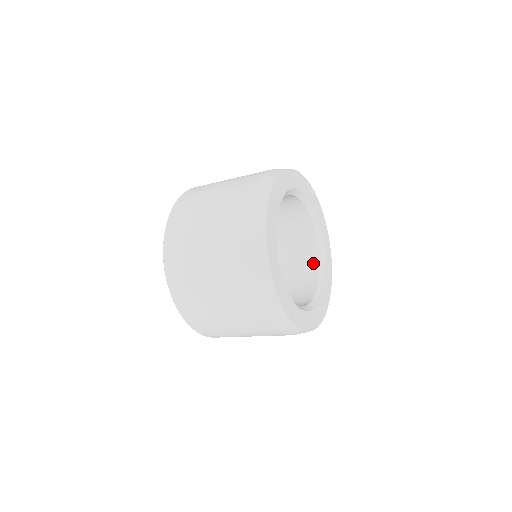
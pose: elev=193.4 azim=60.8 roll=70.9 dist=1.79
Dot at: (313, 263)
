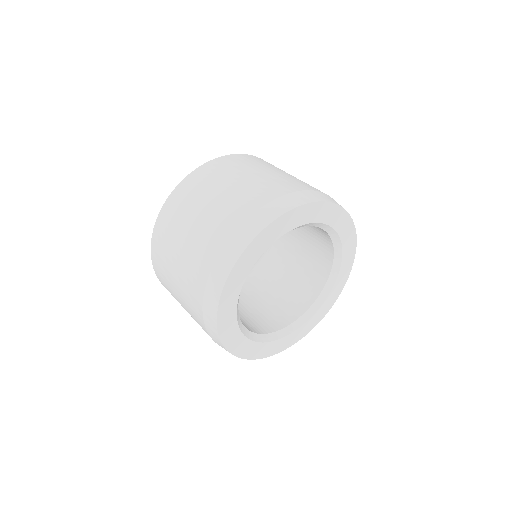
Dot at: (326, 239)
